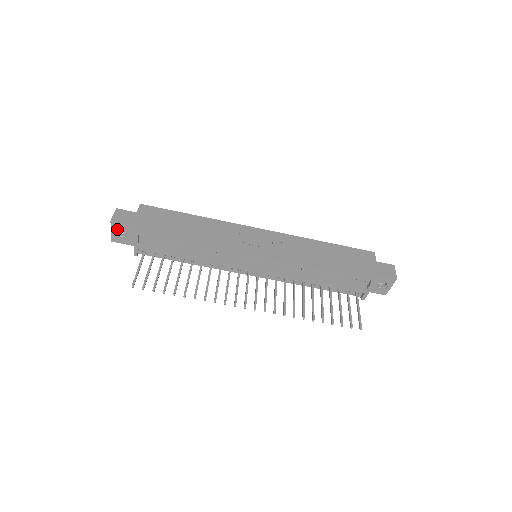
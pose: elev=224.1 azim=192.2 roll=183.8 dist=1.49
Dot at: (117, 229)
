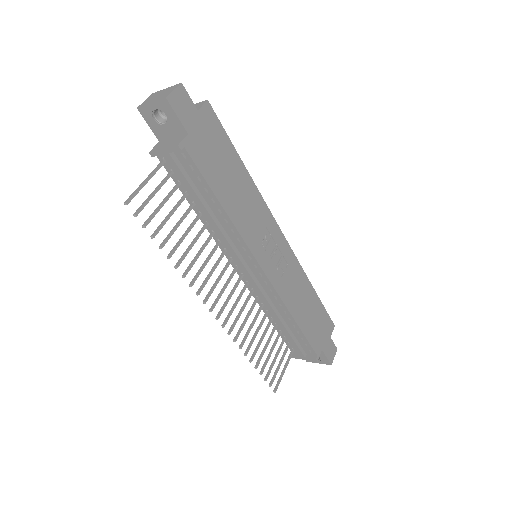
Dot at: (161, 109)
